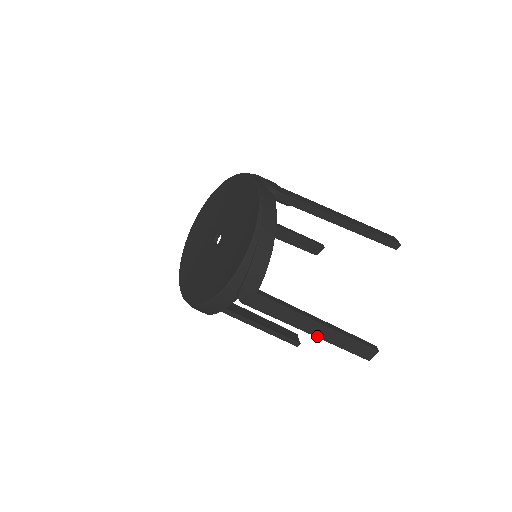
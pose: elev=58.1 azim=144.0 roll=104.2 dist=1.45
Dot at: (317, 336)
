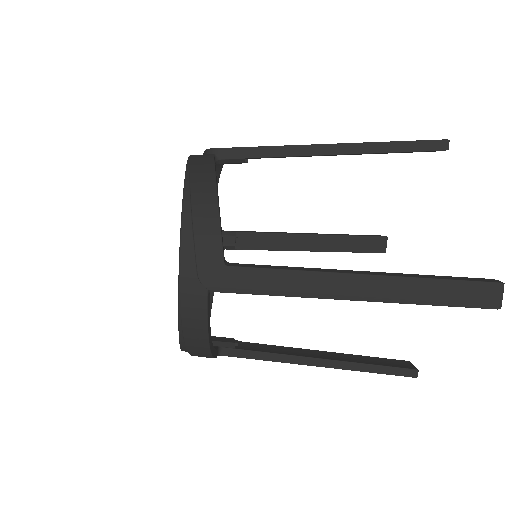
Dot at: (370, 299)
